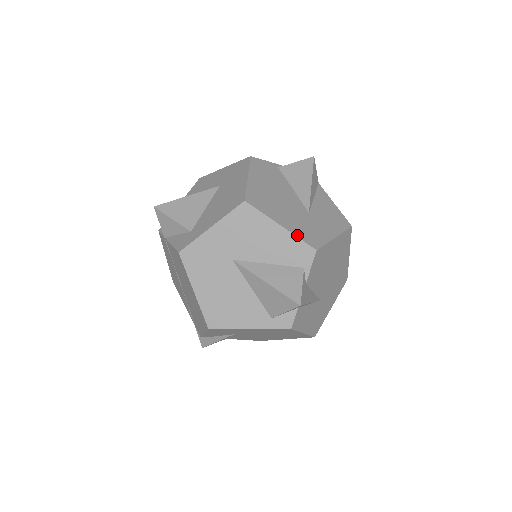
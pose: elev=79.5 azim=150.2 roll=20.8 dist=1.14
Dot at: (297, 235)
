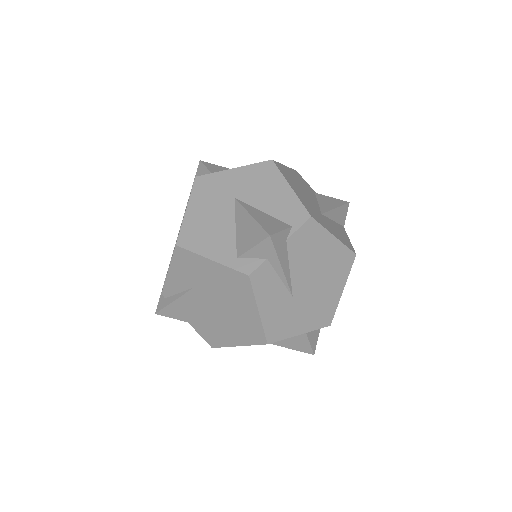
Dot at: (301, 200)
